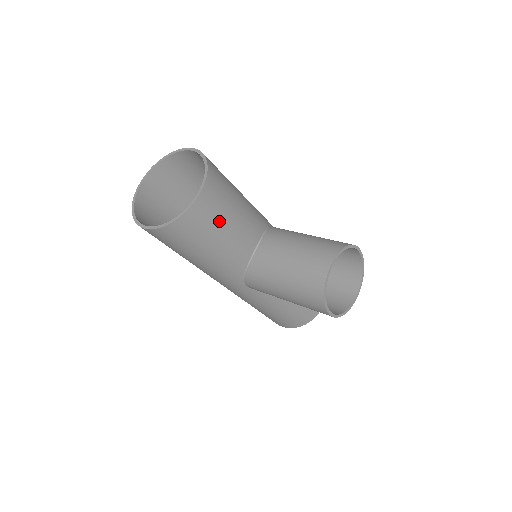
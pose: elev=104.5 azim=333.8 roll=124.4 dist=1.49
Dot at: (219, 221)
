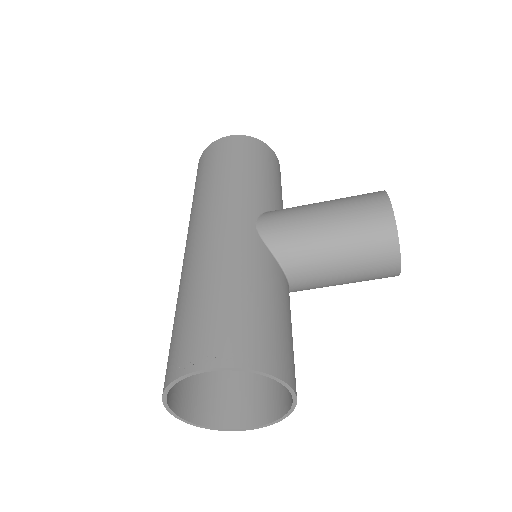
Dot at: occluded
